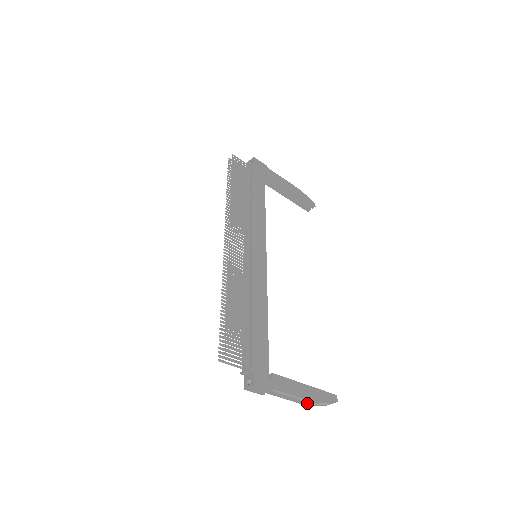
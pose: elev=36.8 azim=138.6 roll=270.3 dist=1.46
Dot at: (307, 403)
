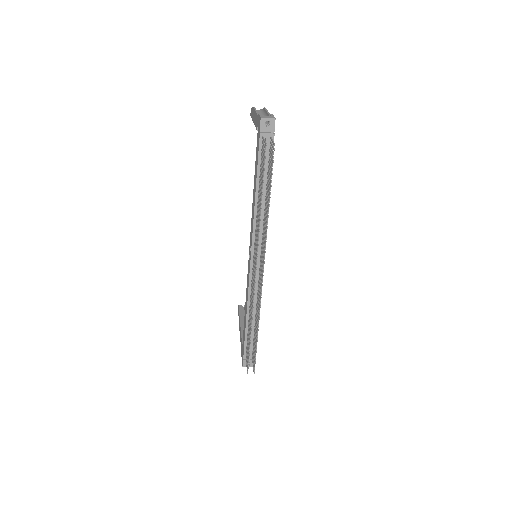
Dot at: occluded
